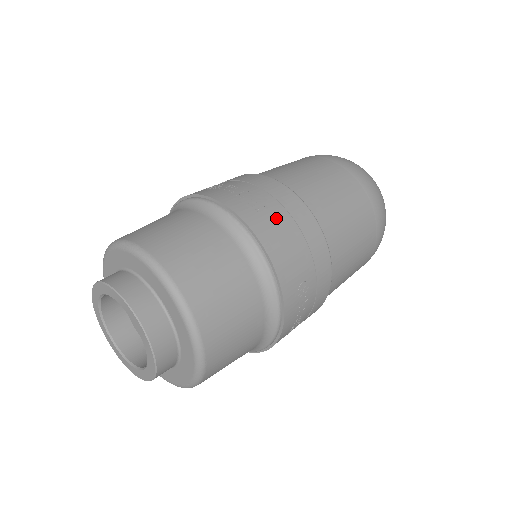
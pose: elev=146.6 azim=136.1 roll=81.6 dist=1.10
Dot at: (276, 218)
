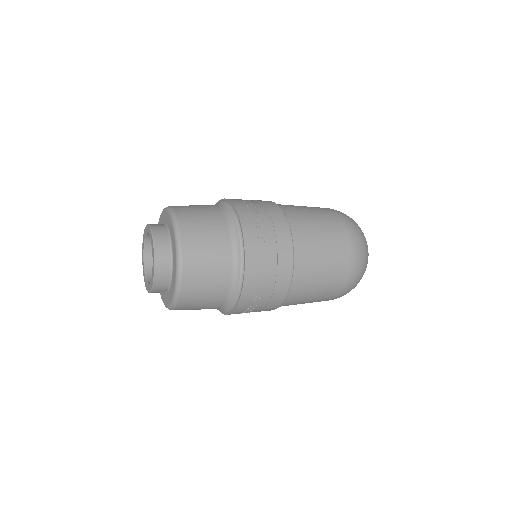
Dot at: (266, 252)
